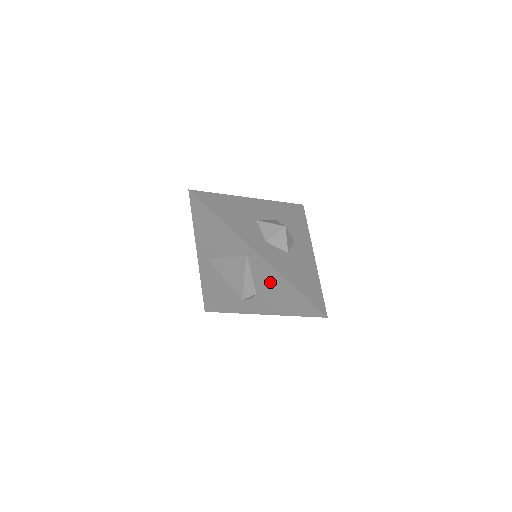
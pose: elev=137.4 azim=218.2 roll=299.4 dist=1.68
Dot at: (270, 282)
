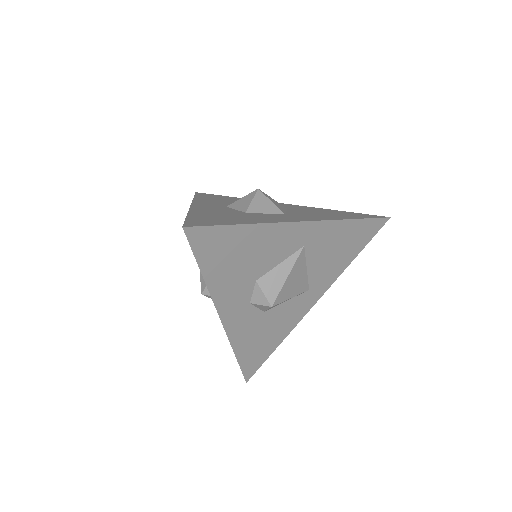
Dot at: occluded
